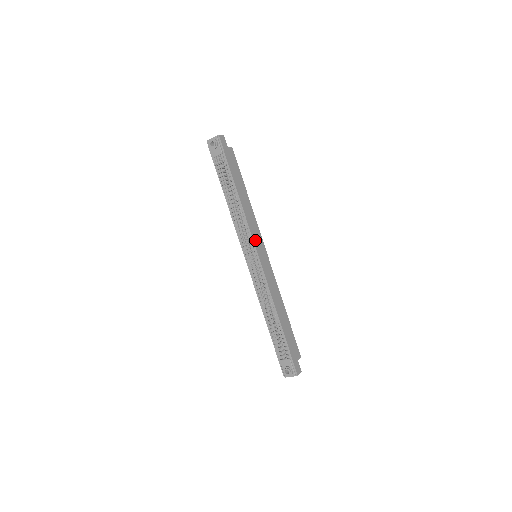
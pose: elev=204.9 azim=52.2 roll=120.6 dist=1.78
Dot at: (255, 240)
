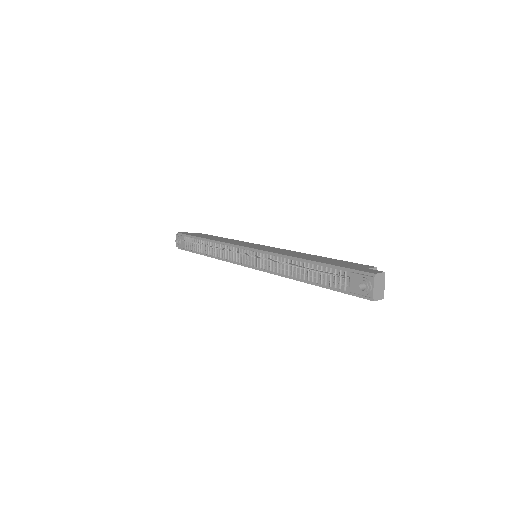
Dot at: (241, 245)
